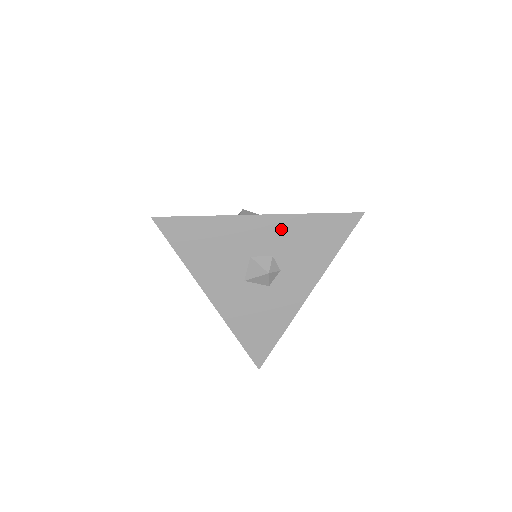
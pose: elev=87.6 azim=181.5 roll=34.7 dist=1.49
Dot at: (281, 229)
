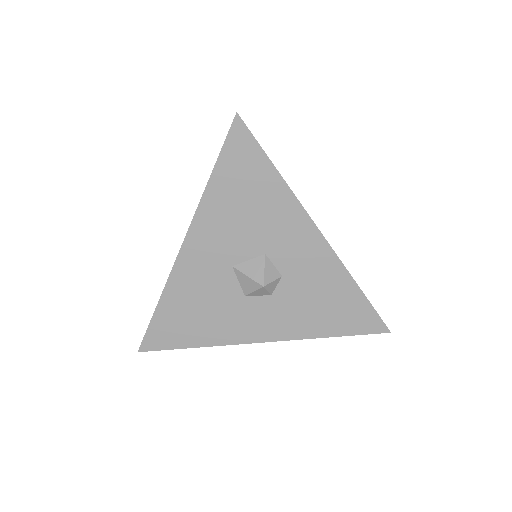
Dot at: (319, 264)
